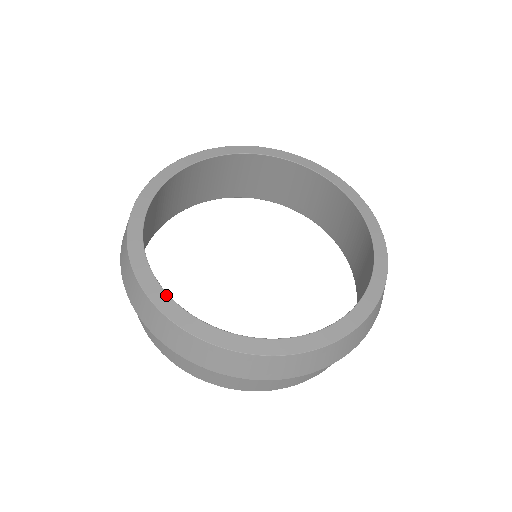
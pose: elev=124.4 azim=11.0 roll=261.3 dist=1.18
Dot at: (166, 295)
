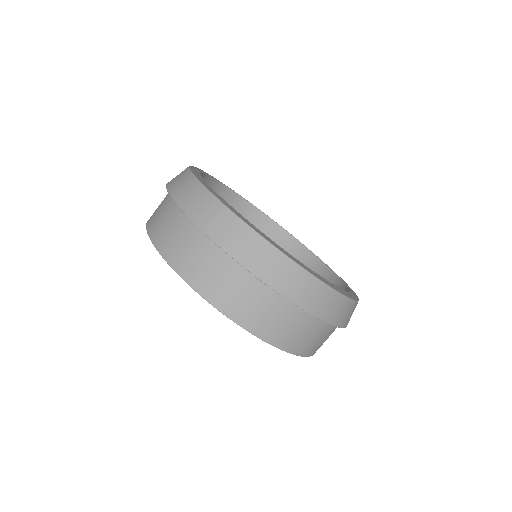
Dot at: (200, 174)
